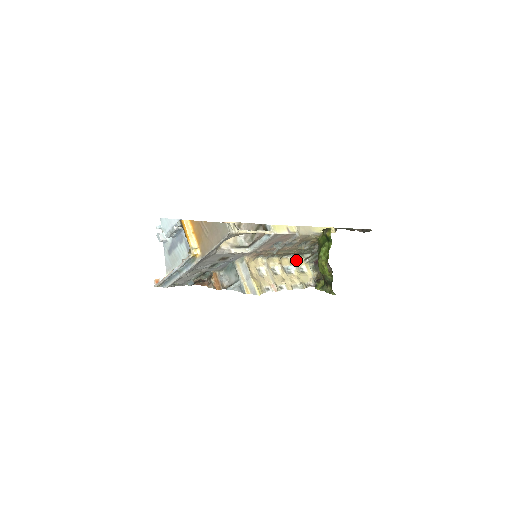
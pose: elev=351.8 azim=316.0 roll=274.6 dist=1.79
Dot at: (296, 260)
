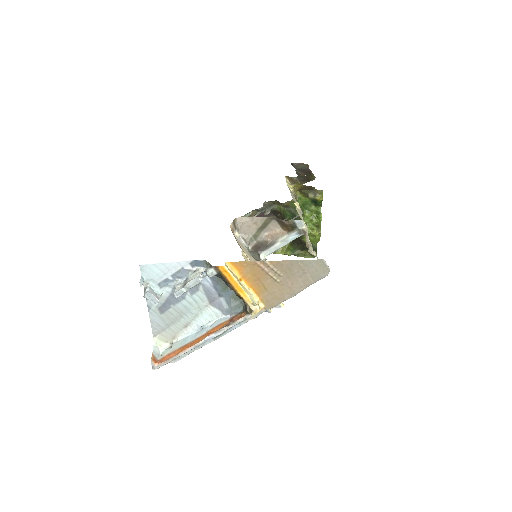
Dot at: occluded
